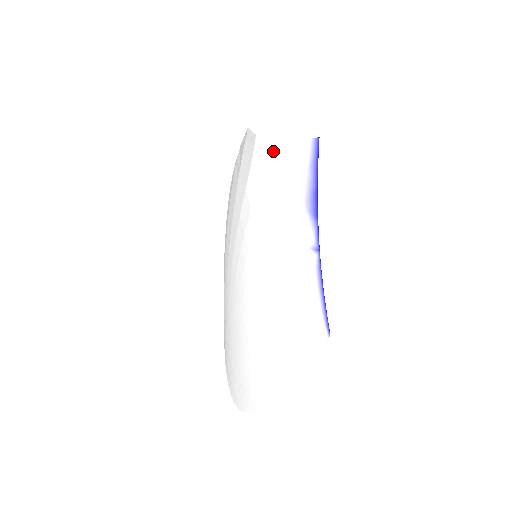
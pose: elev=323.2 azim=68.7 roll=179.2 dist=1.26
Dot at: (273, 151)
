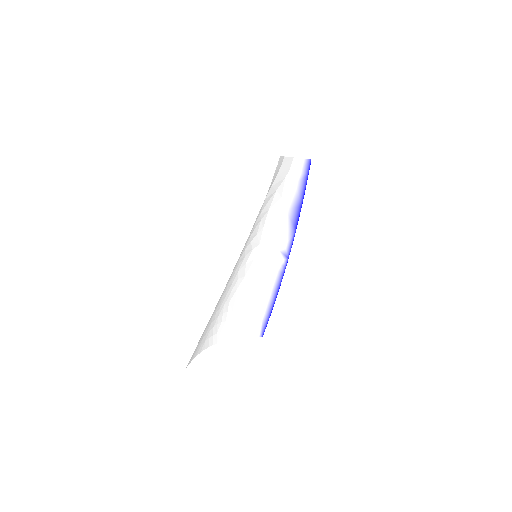
Dot at: (281, 166)
